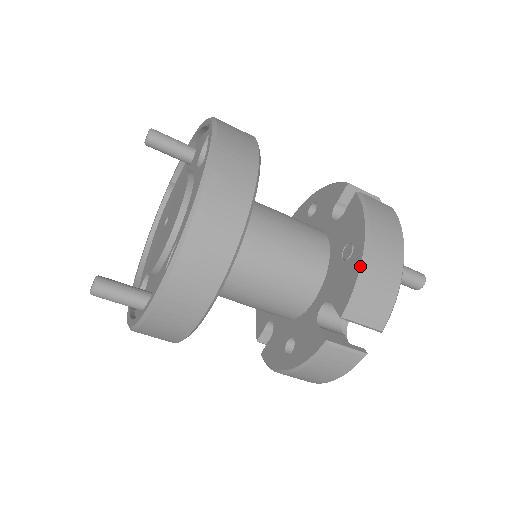
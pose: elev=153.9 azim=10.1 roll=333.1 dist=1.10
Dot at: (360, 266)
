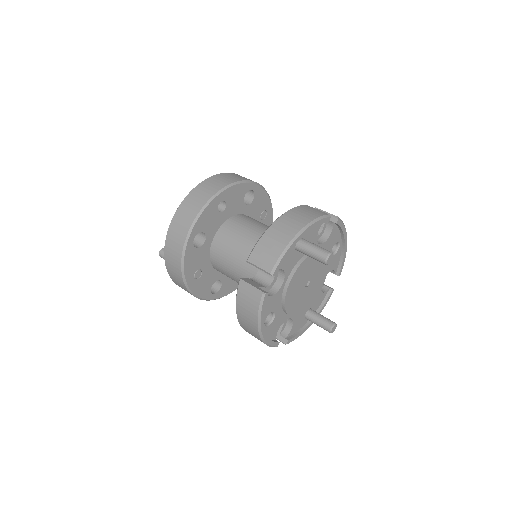
Dot at: (265, 231)
